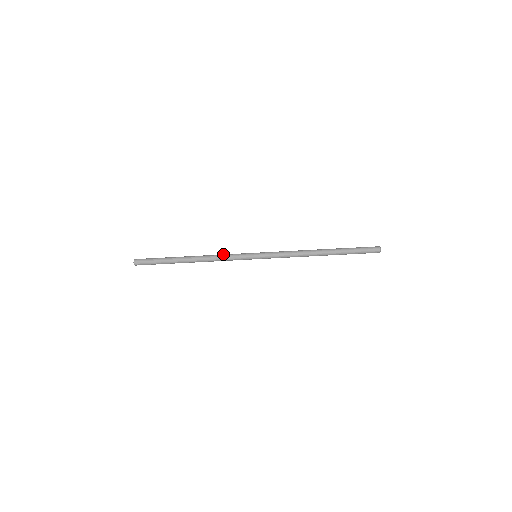
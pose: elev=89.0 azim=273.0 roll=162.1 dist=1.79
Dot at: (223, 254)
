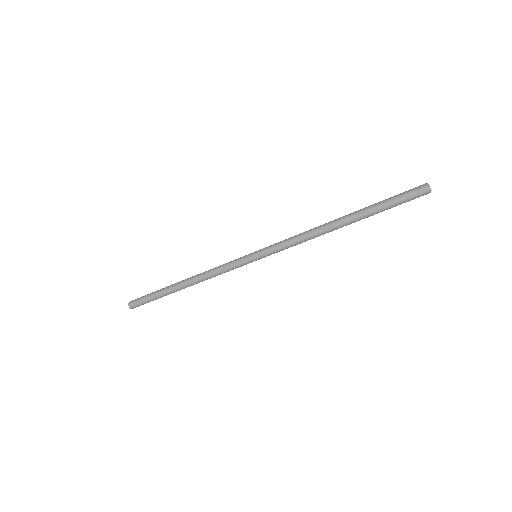
Dot at: (217, 273)
